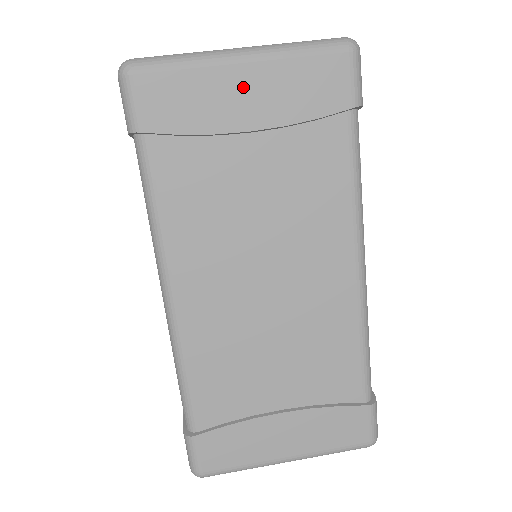
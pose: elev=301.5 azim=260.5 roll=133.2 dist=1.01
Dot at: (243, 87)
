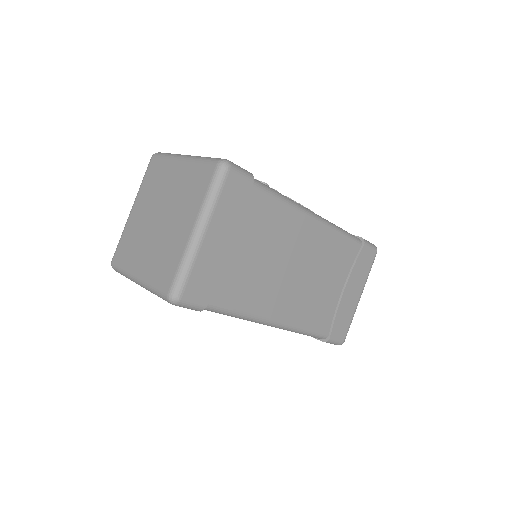
Dot at: (216, 240)
